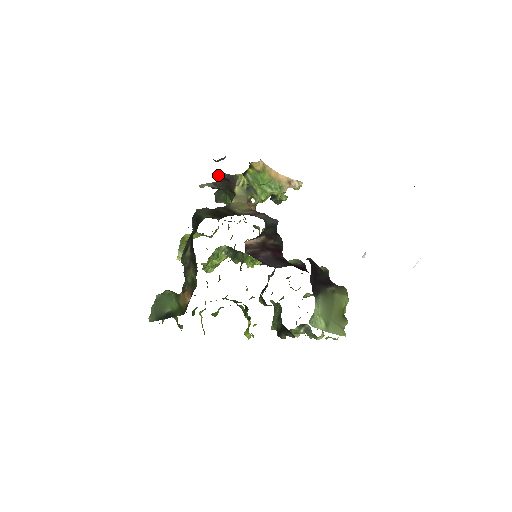
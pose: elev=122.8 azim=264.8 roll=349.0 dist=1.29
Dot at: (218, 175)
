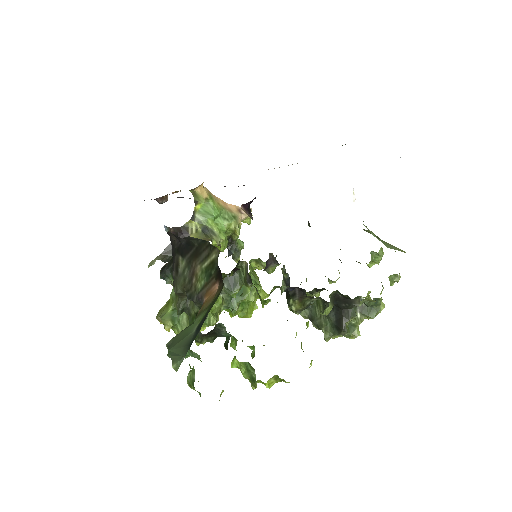
Dot at: (167, 228)
